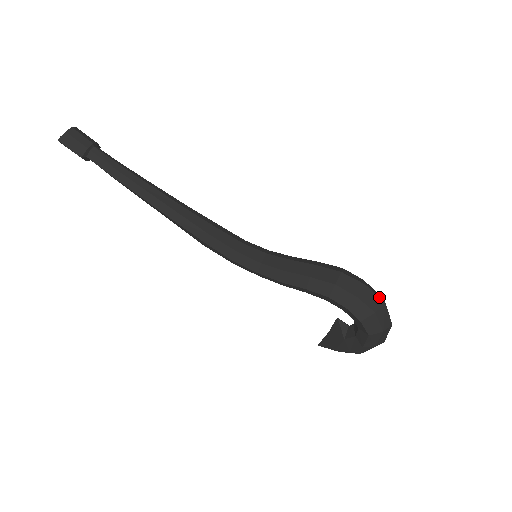
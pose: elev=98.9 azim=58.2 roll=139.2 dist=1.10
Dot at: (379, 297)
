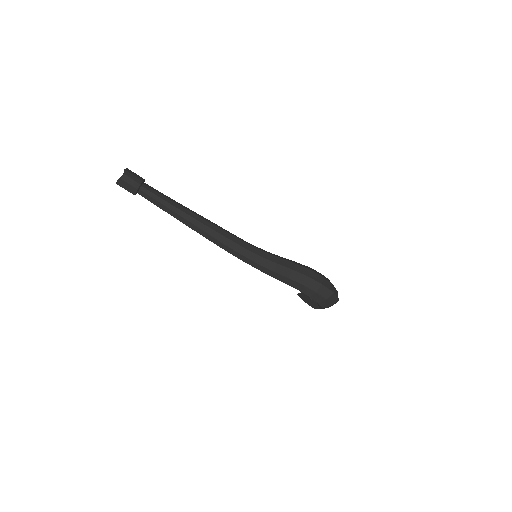
Dot at: (330, 290)
